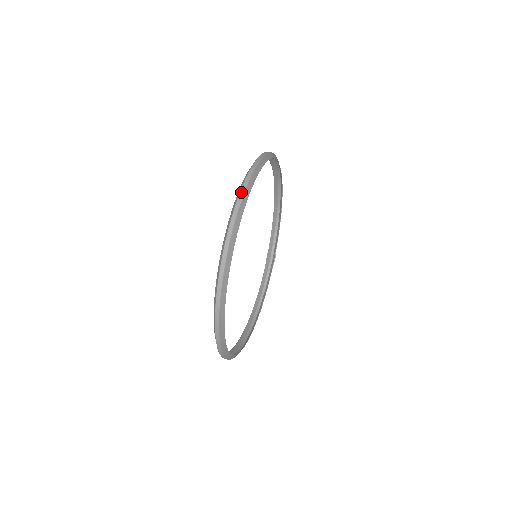
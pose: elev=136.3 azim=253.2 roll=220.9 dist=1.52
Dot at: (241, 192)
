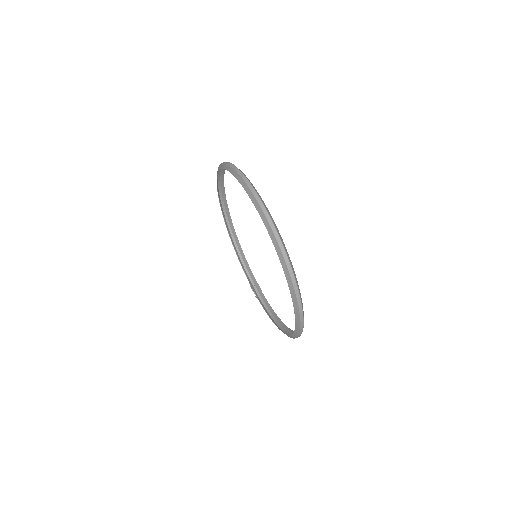
Dot at: (234, 167)
